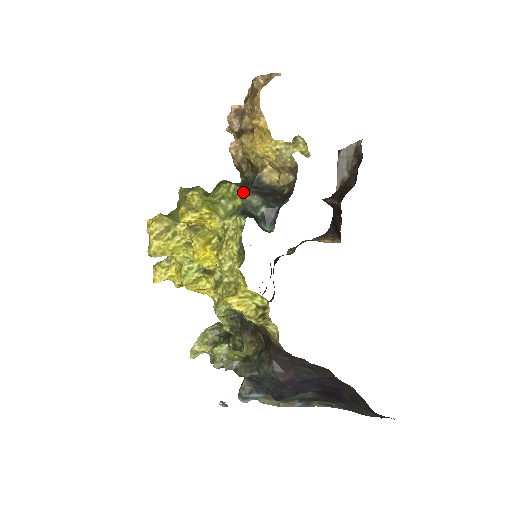
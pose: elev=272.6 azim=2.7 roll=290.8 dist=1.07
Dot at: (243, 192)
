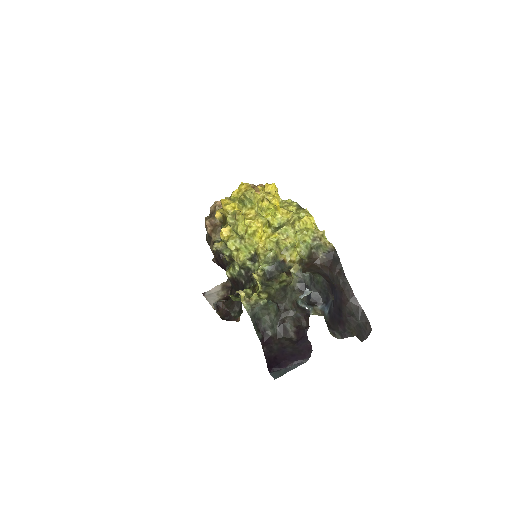
Dot at: occluded
